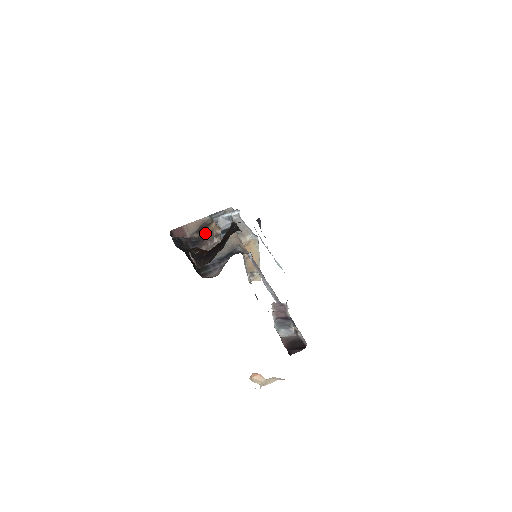
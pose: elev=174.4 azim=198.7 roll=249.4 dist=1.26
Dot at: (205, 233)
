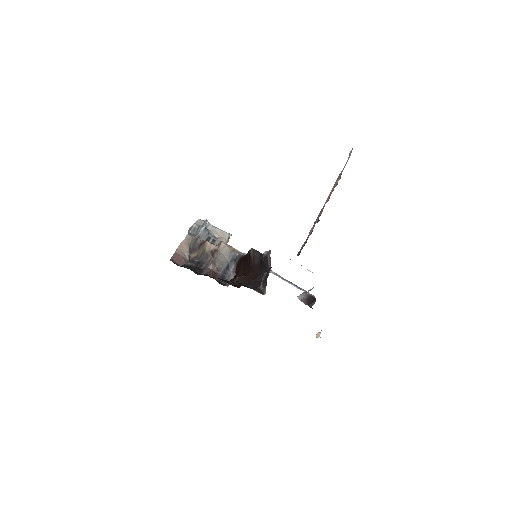
Dot at: (205, 253)
